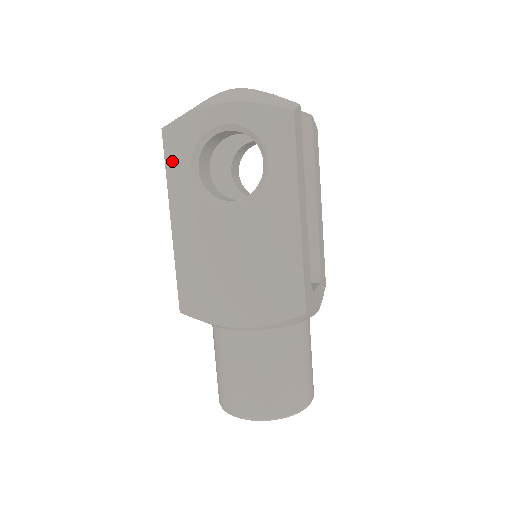
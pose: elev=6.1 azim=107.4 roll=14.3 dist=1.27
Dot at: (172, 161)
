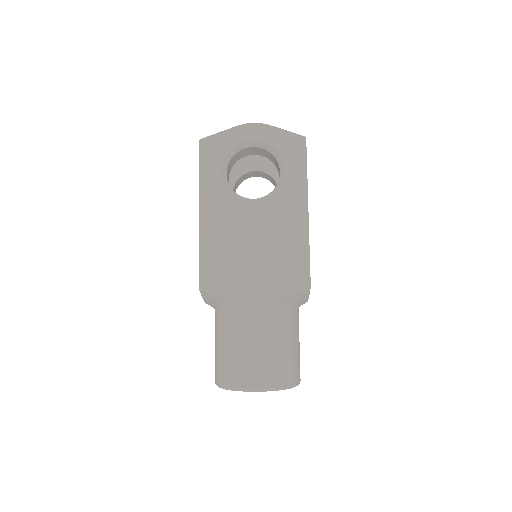
Dot at: (206, 165)
